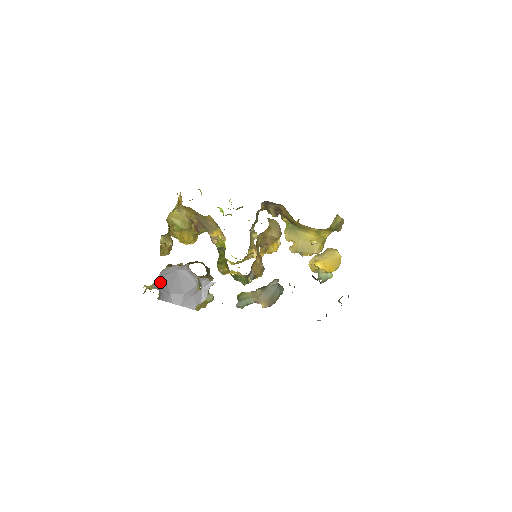
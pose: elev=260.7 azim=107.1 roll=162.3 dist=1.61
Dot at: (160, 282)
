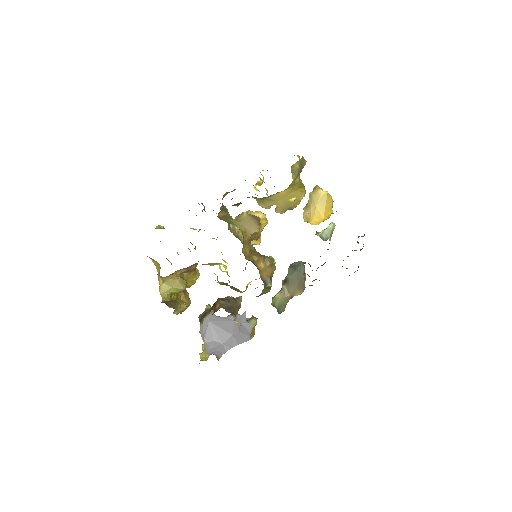
Dot at: (207, 344)
